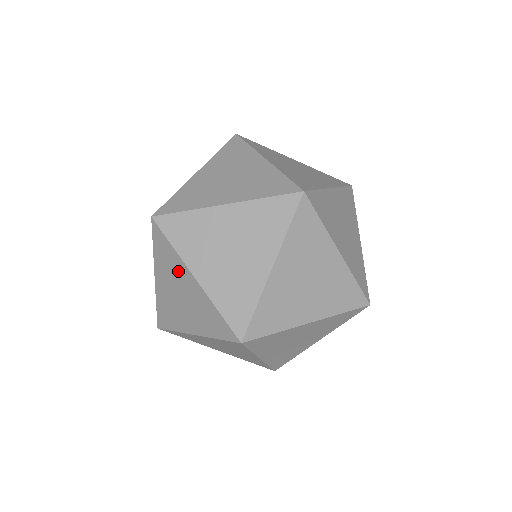
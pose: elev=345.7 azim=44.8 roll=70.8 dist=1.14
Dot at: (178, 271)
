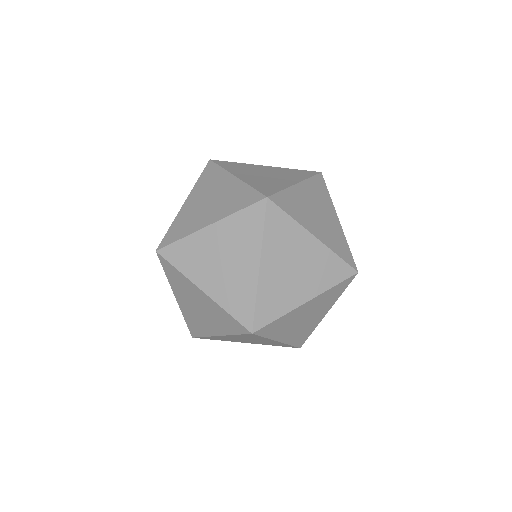
Dot at: occluded
